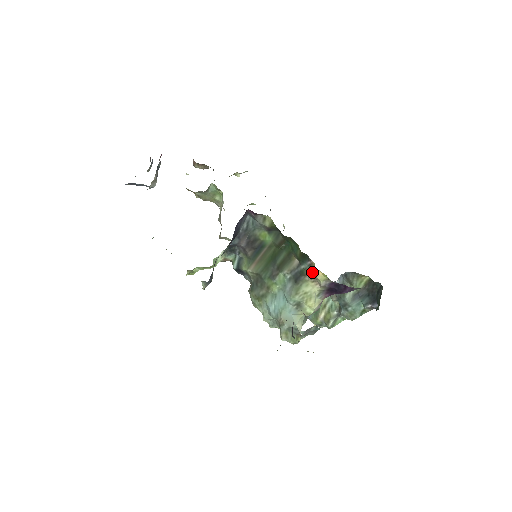
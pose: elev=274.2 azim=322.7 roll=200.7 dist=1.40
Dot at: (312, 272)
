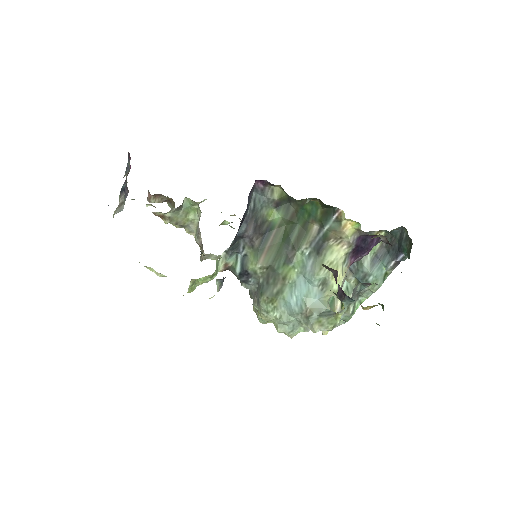
Dot at: (339, 228)
